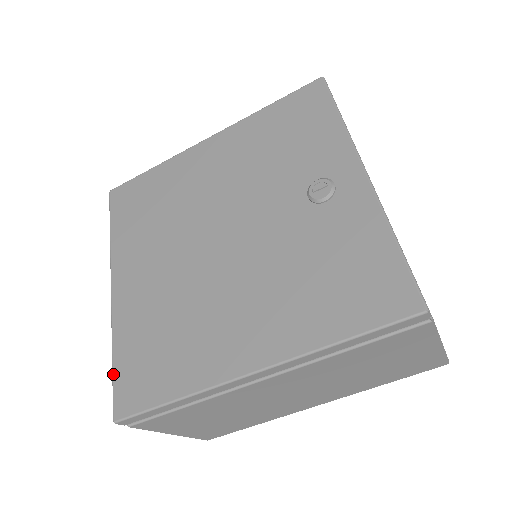
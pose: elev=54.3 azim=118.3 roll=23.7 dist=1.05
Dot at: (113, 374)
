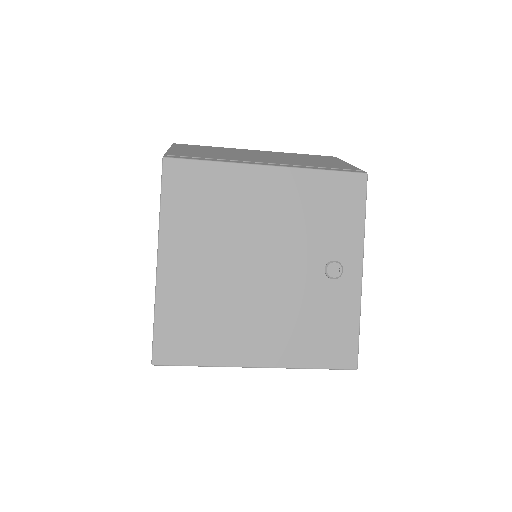
Dot at: (155, 332)
